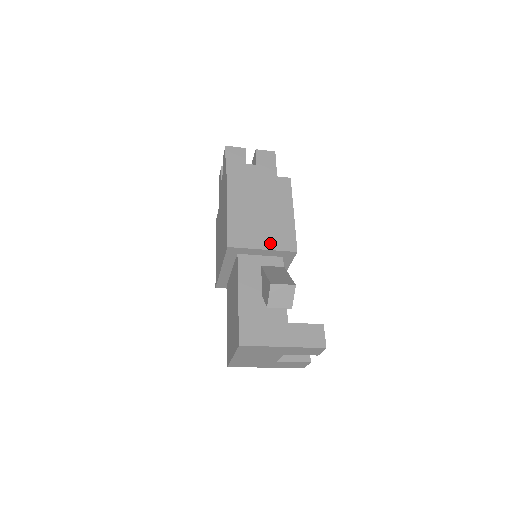
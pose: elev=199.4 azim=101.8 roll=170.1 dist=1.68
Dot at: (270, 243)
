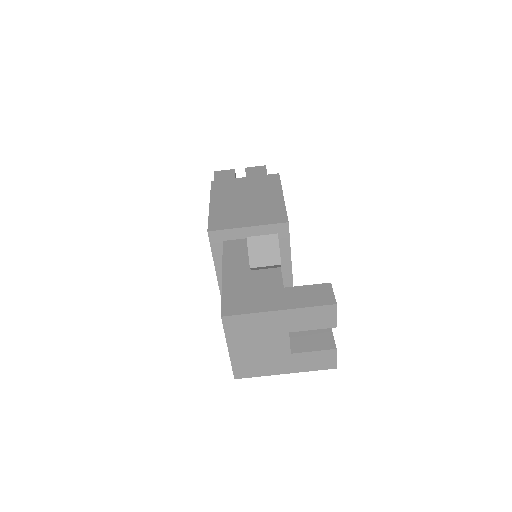
Dot at: (256, 221)
